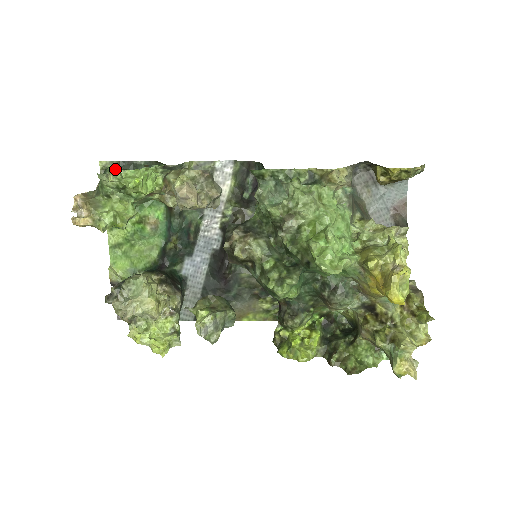
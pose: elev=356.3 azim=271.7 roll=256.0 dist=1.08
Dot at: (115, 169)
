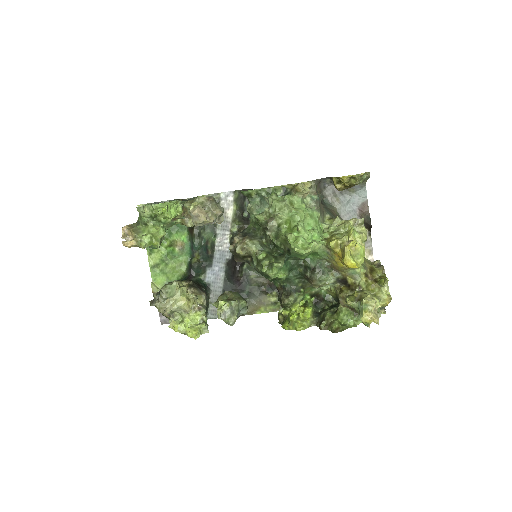
Dot at: occluded
